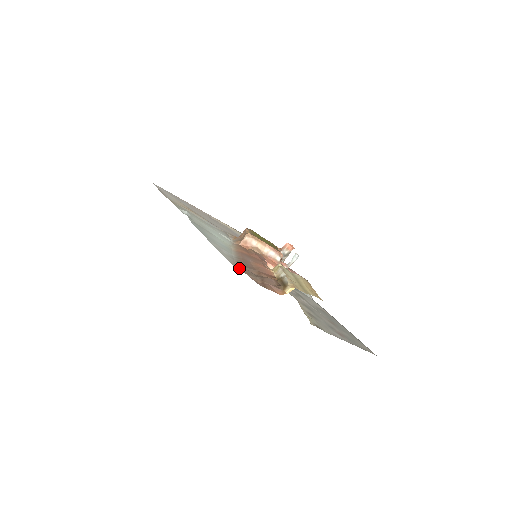
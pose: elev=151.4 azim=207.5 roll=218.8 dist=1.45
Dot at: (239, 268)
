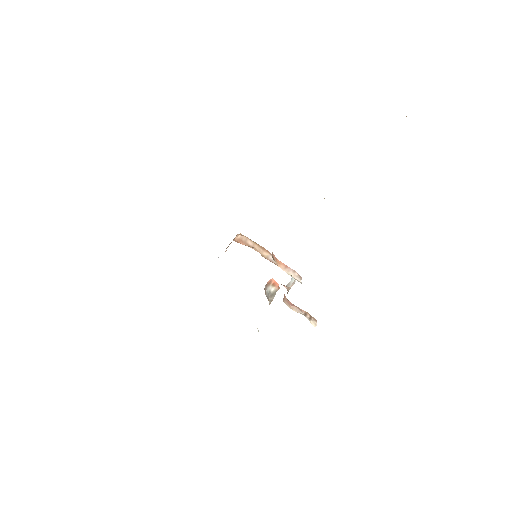
Dot at: occluded
